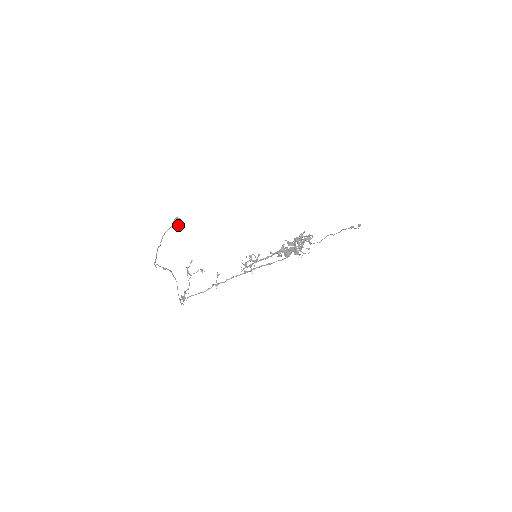
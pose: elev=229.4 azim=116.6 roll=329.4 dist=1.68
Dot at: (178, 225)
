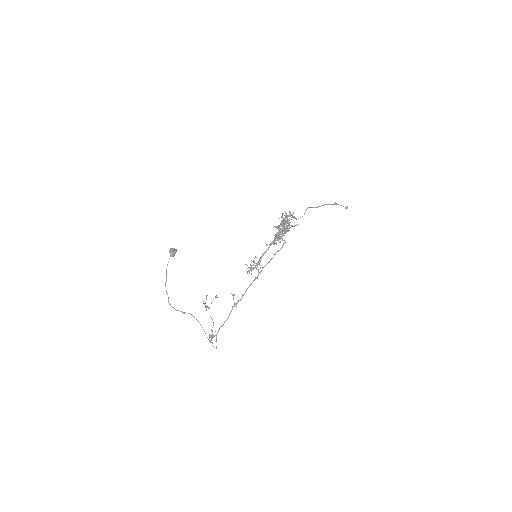
Dot at: (174, 253)
